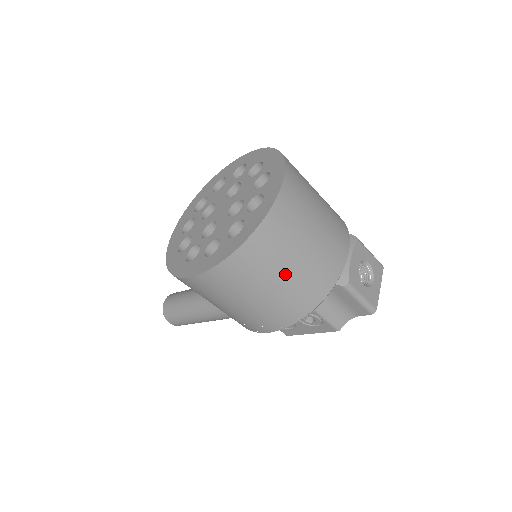
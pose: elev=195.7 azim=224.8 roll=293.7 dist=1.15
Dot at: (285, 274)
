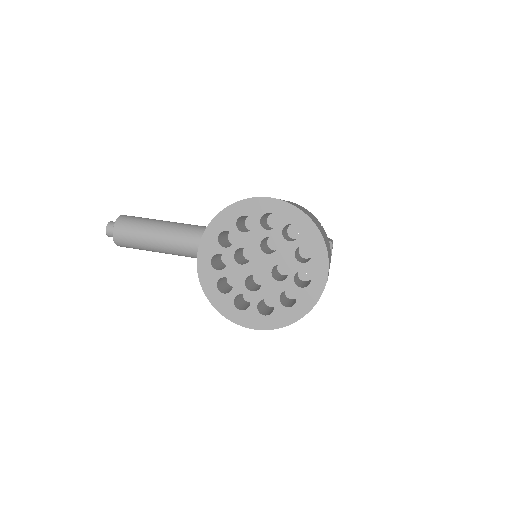
Dot at: occluded
